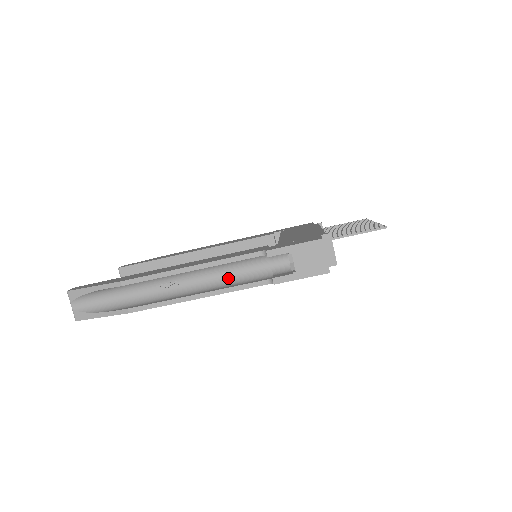
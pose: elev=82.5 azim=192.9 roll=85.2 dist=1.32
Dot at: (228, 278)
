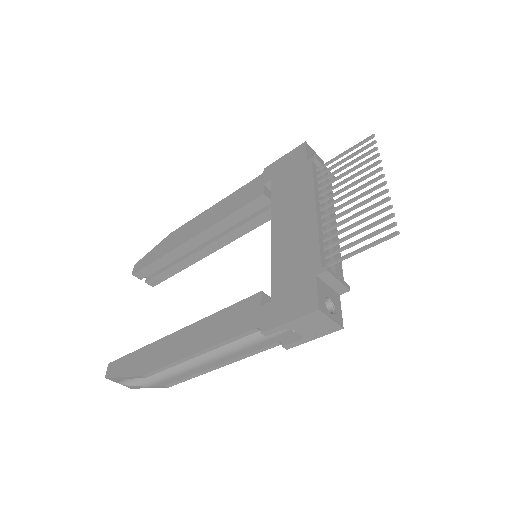
Dot at: occluded
